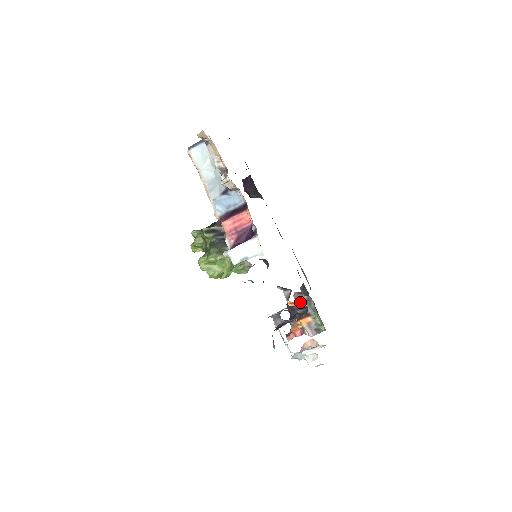
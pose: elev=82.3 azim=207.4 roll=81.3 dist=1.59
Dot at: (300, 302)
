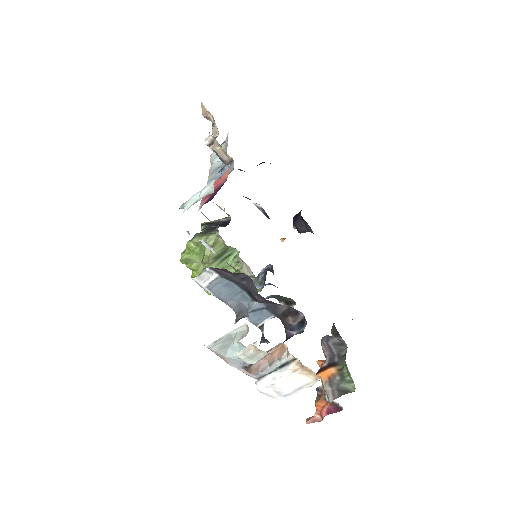
Dot at: (326, 346)
